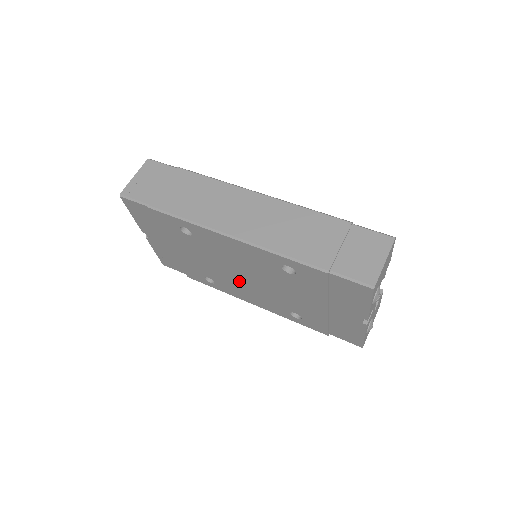
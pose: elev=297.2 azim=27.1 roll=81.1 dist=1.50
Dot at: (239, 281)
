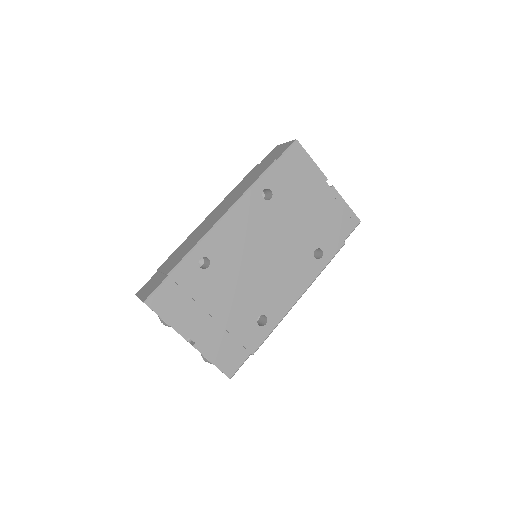
Dot at: (270, 275)
